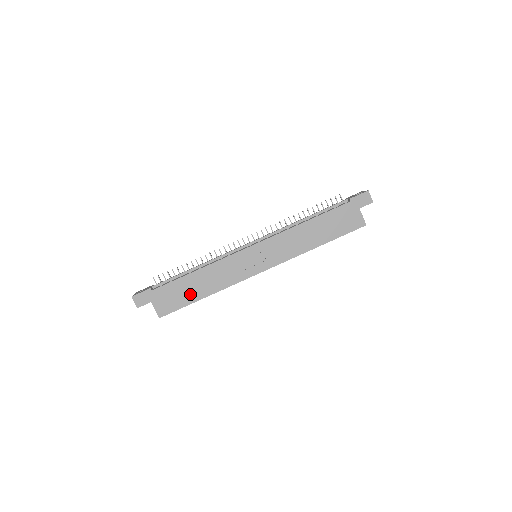
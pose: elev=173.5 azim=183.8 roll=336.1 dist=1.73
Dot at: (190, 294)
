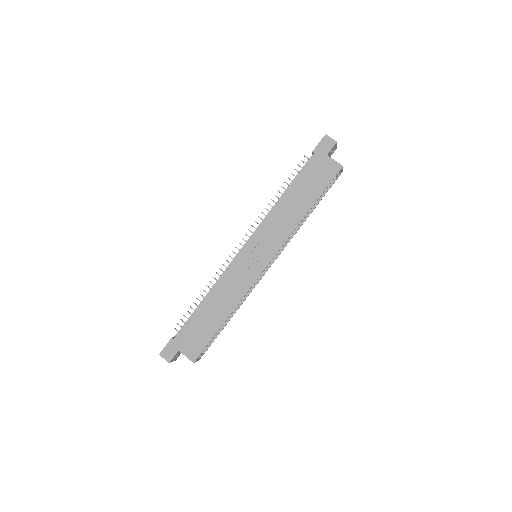
Dot at: (210, 324)
